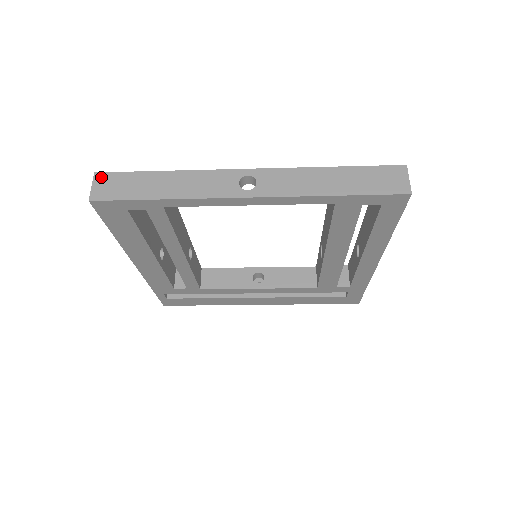
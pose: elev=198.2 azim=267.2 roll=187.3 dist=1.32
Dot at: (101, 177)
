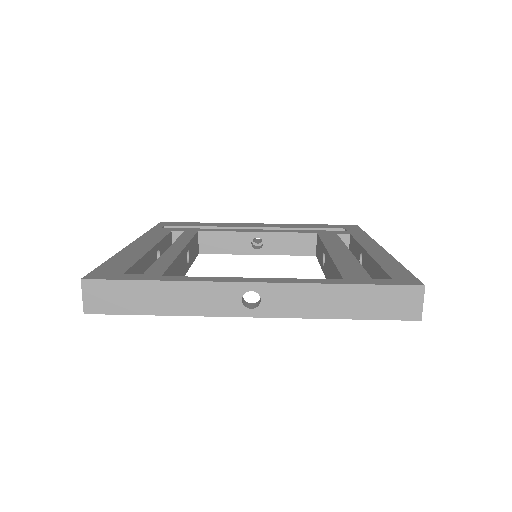
Dot at: (90, 286)
